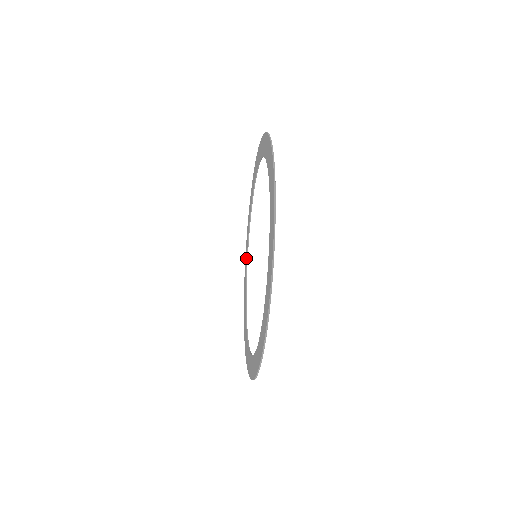
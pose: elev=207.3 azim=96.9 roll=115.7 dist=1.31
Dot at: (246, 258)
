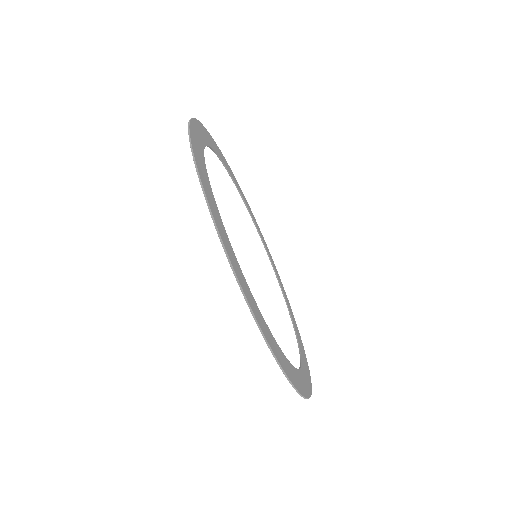
Dot at: occluded
